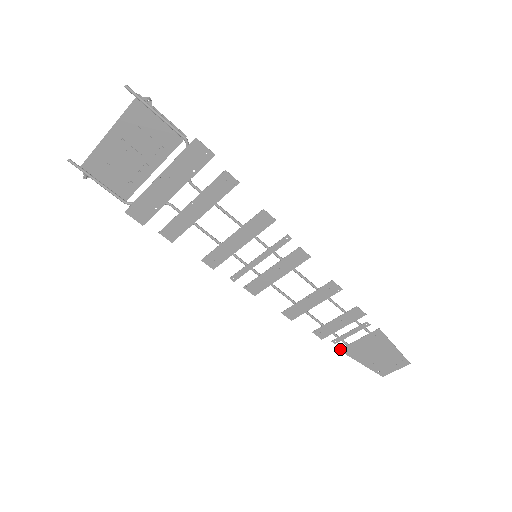
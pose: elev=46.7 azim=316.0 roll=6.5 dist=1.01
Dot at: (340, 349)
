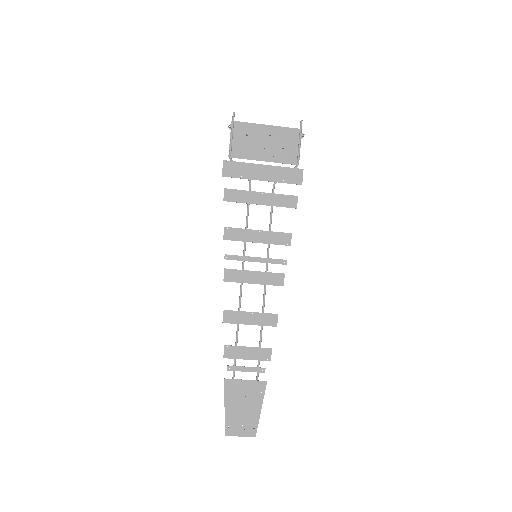
Dot at: (225, 379)
